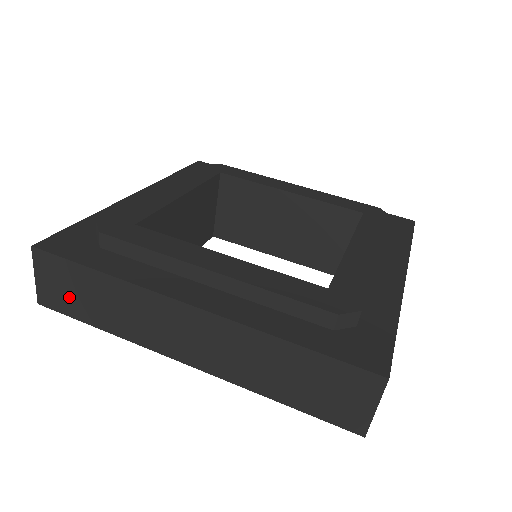
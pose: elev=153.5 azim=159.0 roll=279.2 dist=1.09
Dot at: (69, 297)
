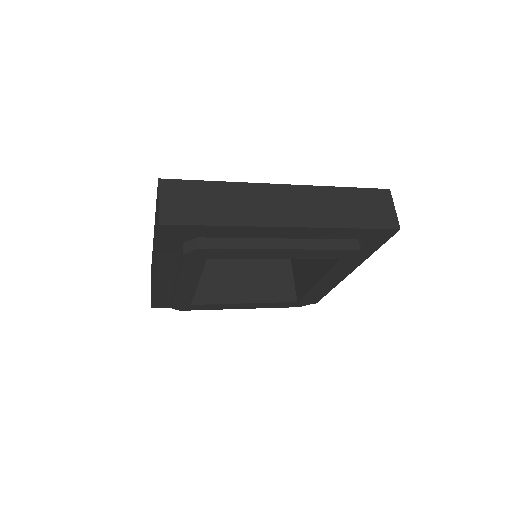
Dot at: occluded
